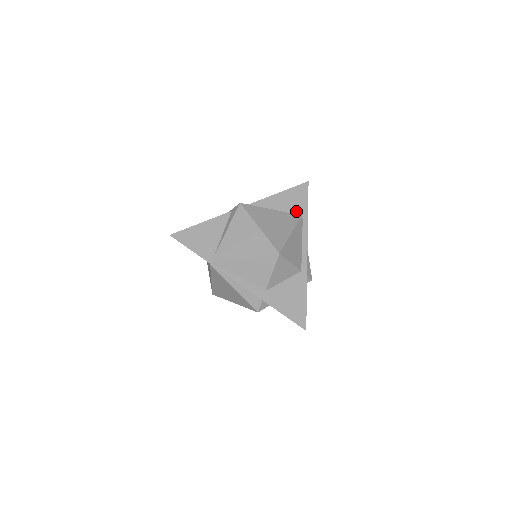
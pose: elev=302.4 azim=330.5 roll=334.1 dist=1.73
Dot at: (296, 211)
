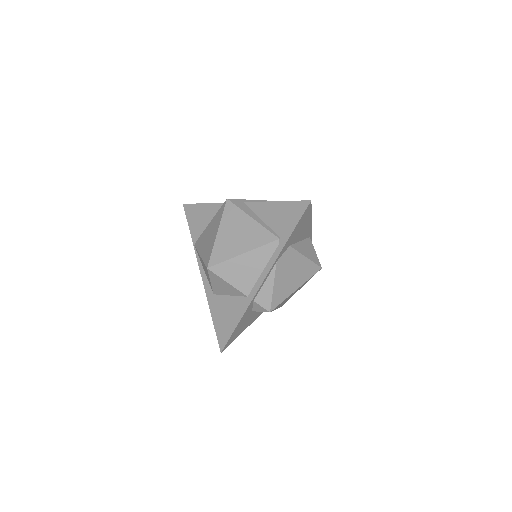
Dot at: (279, 231)
